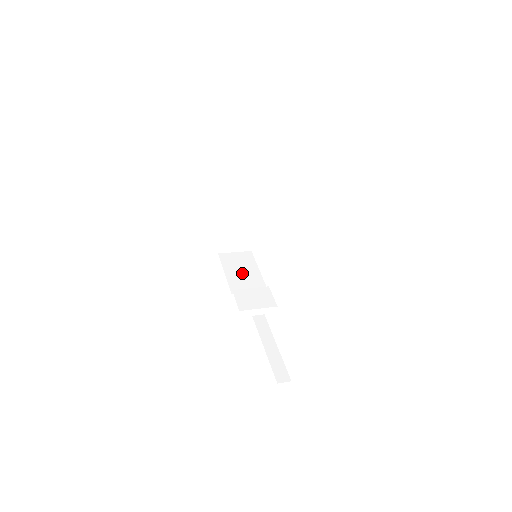
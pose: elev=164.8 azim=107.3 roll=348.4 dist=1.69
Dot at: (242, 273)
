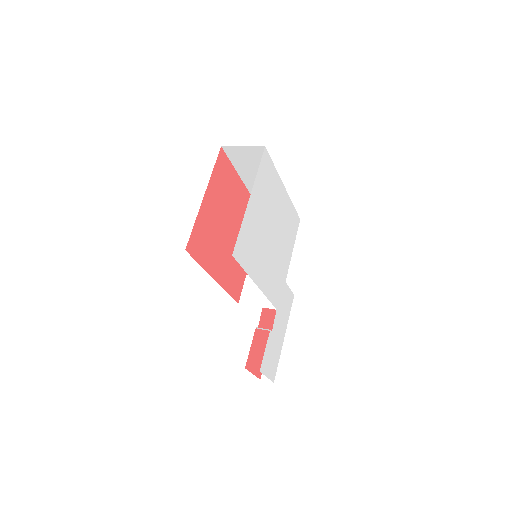
Dot at: occluded
